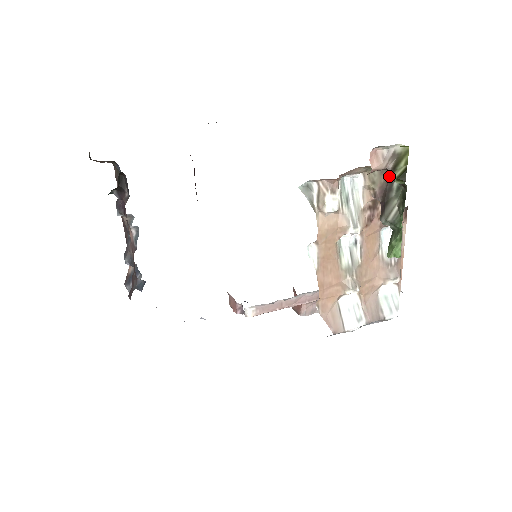
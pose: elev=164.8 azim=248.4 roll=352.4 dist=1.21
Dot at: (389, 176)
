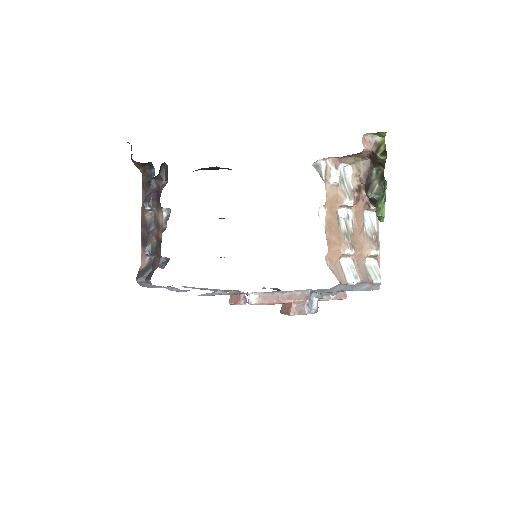
Dot at: (369, 166)
